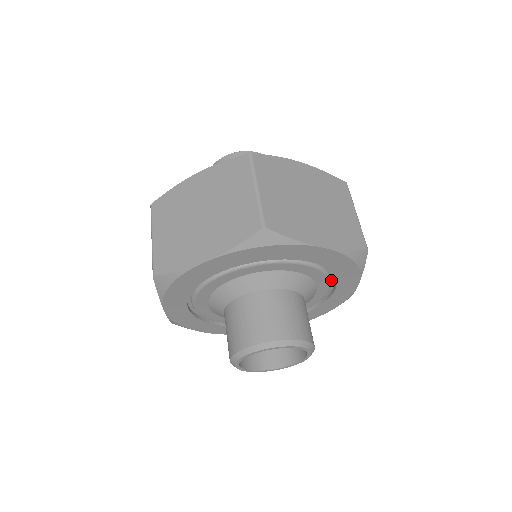
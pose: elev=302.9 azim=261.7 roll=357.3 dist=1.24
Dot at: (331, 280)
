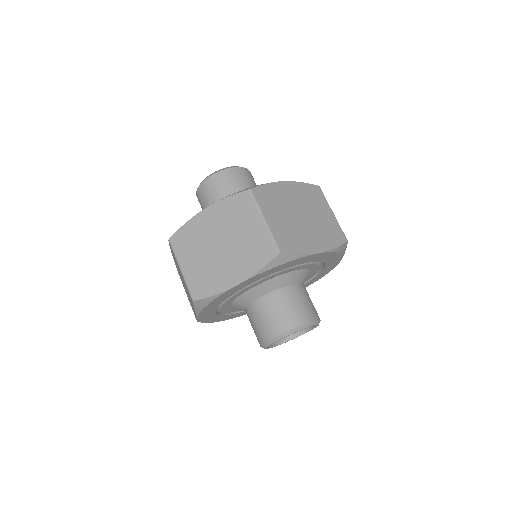
Dot at: occluded
